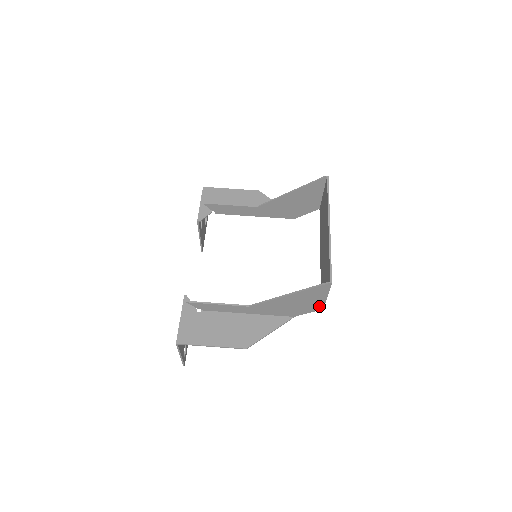
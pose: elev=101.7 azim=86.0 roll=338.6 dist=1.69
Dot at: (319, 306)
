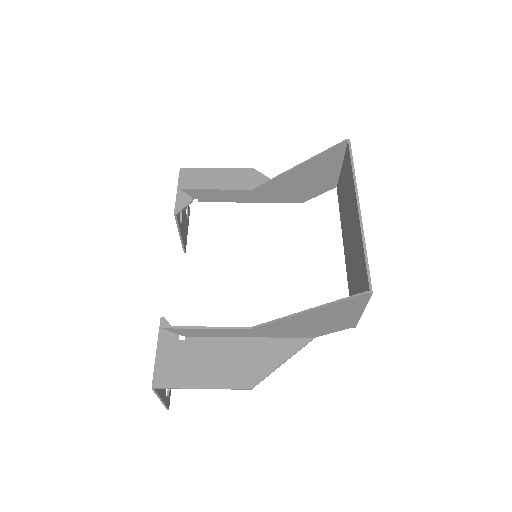
Dot at: (350, 323)
